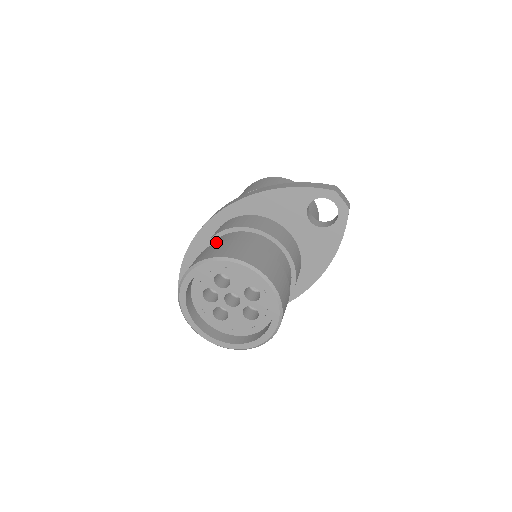
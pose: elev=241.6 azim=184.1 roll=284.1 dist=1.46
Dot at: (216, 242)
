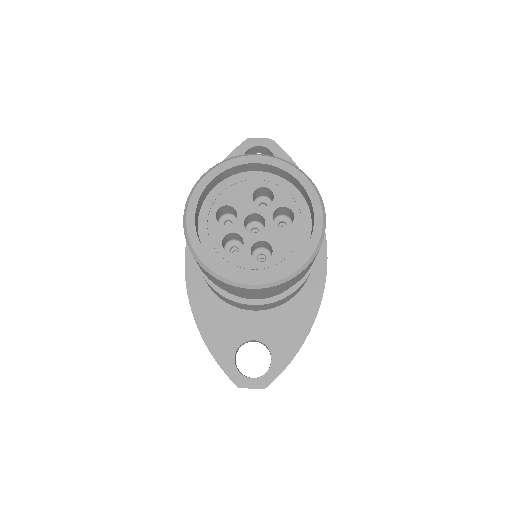
Dot at: occluded
